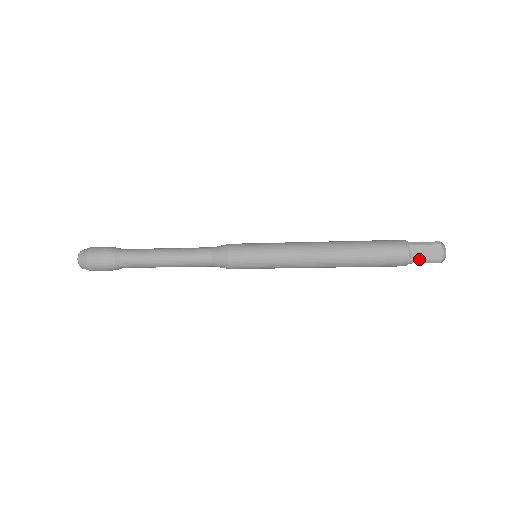
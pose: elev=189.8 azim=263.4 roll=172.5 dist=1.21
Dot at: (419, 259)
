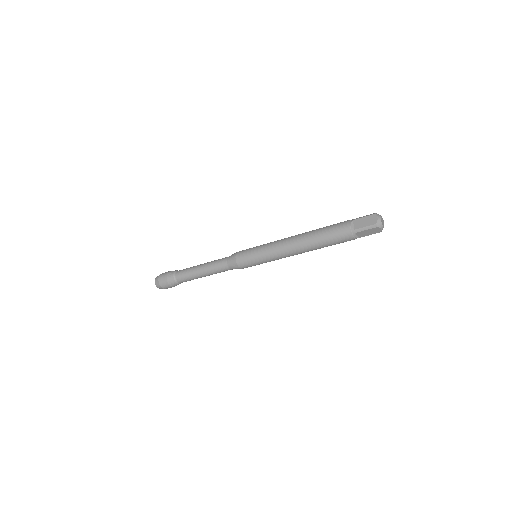
Dot at: (360, 228)
